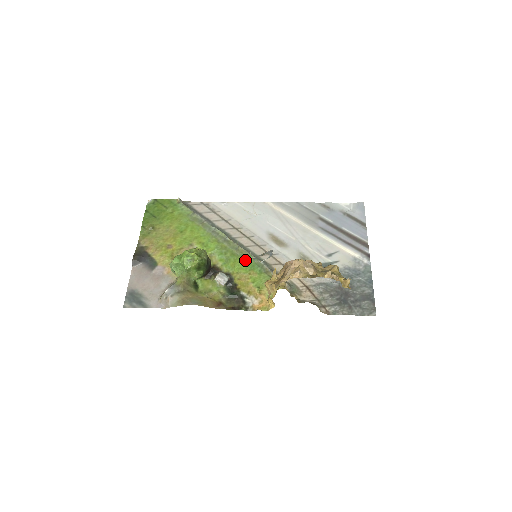
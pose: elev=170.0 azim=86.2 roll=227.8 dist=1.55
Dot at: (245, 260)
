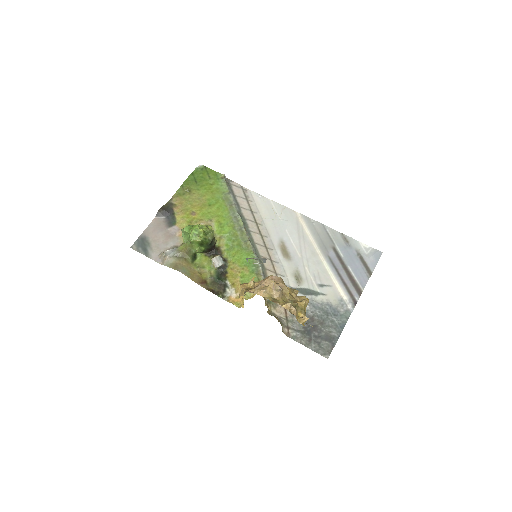
Dot at: (246, 255)
